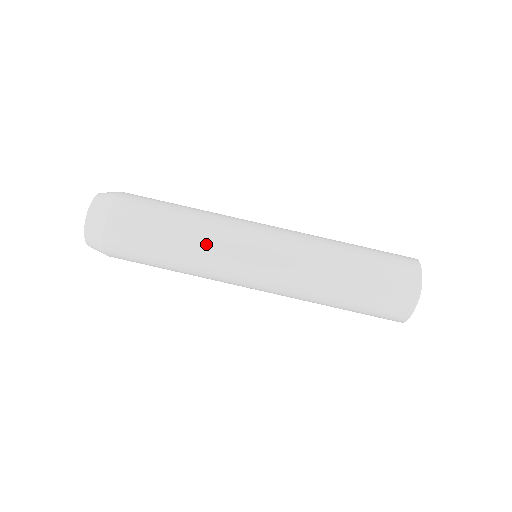
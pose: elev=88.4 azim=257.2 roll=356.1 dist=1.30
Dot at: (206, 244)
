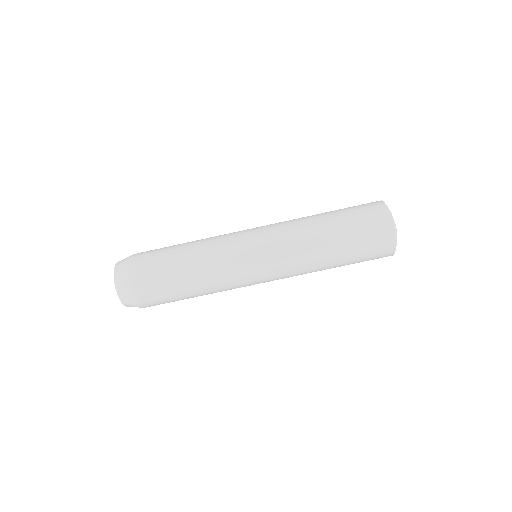
Dot at: (211, 255)
